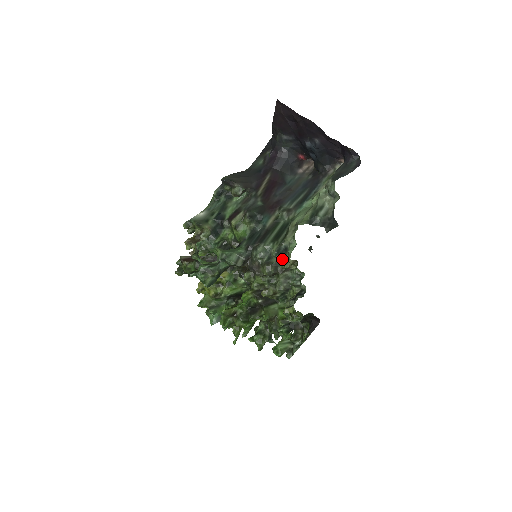
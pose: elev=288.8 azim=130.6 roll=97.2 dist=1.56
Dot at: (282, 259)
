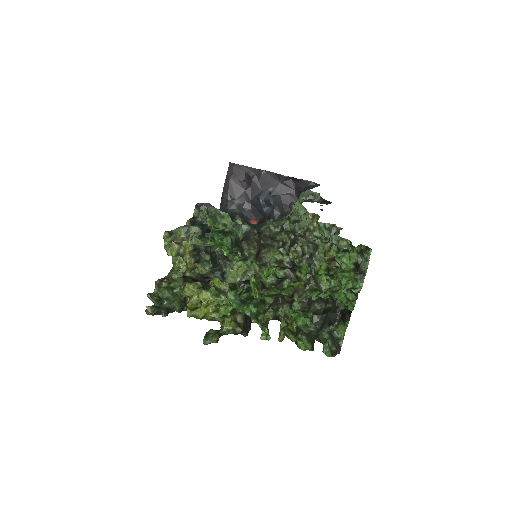
Dot at: (297, 225)
